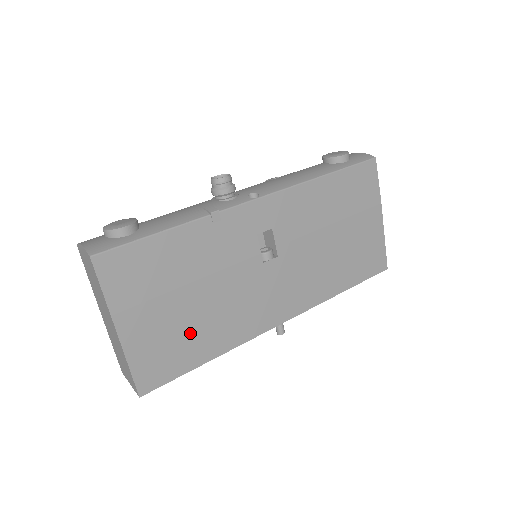
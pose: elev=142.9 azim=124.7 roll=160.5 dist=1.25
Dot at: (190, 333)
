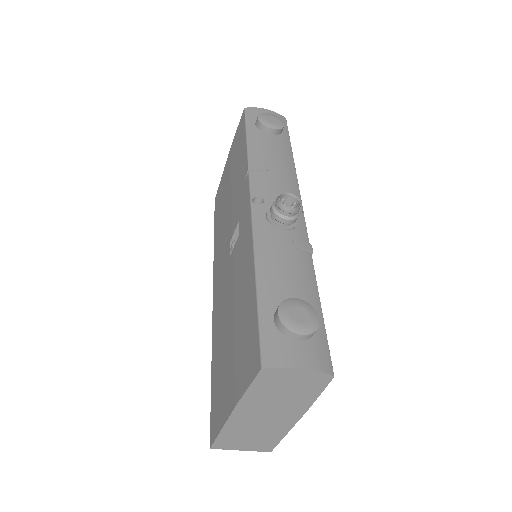
Dot at: occluded
